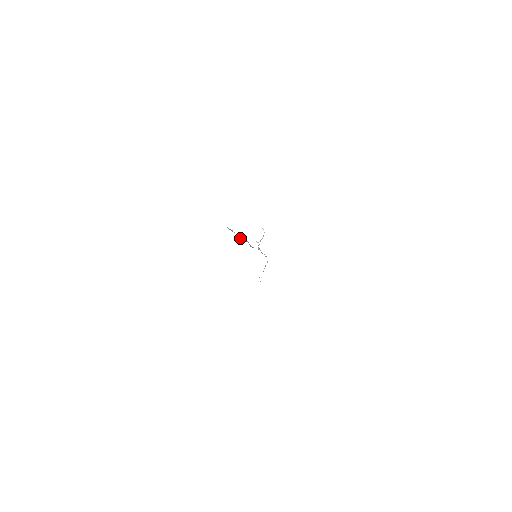
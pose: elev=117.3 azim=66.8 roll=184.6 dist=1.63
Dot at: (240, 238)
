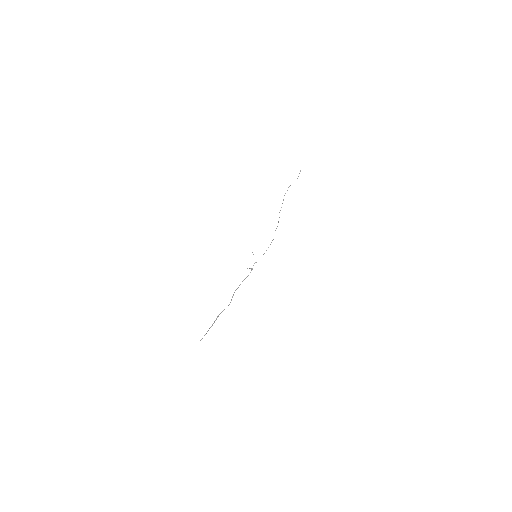
Dot at: occluded
